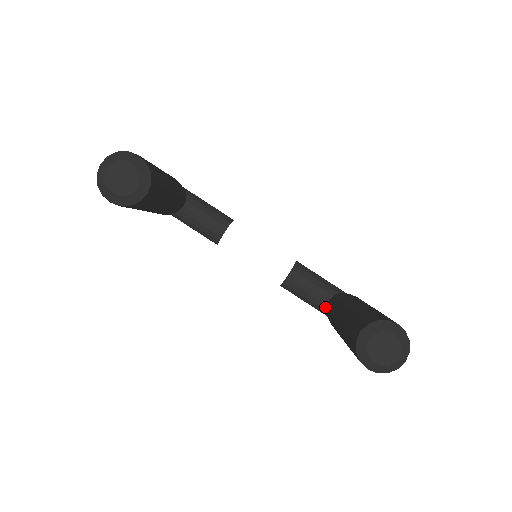
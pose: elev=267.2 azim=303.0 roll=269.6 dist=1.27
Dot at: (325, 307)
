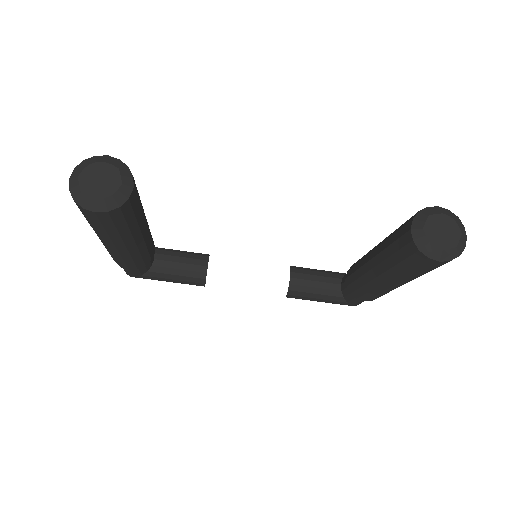
Dot at: (340, 293)
